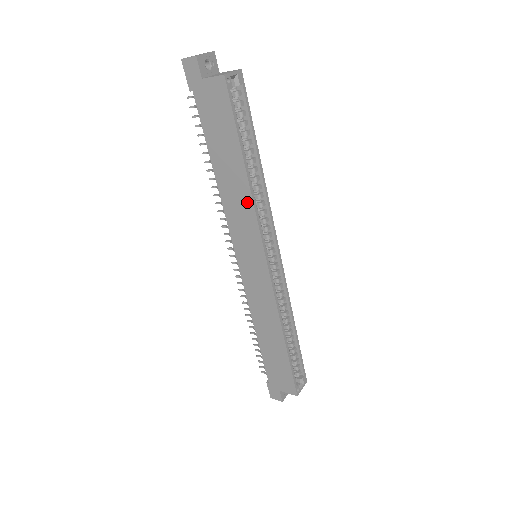
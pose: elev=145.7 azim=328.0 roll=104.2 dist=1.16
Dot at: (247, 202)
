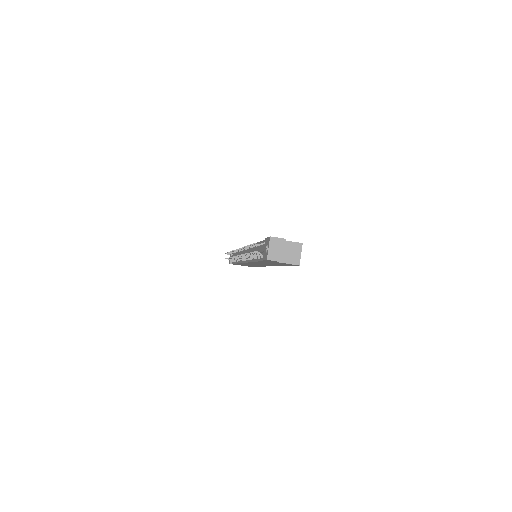
Dot at: (273, 265)
